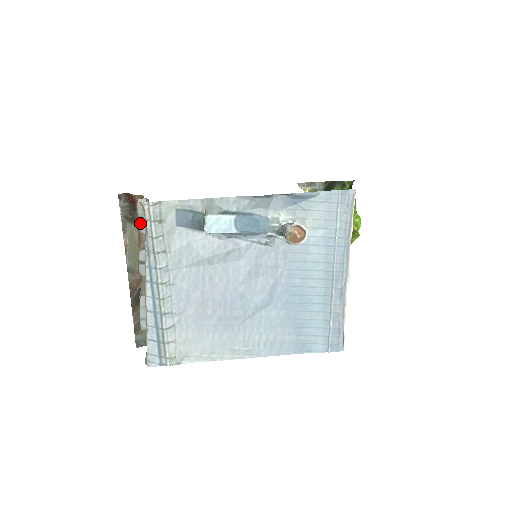
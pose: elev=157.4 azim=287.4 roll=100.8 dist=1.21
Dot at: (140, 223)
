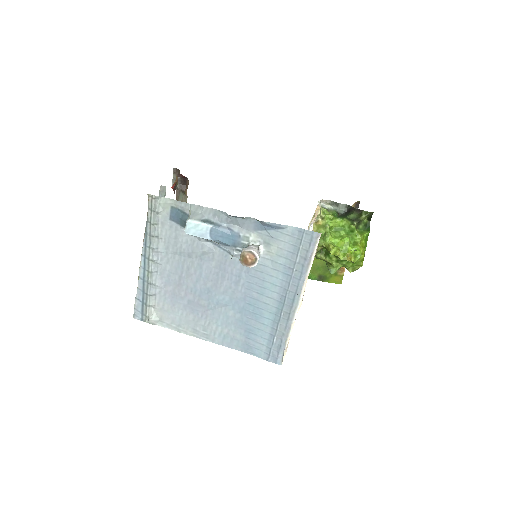
Dot at: occluded
